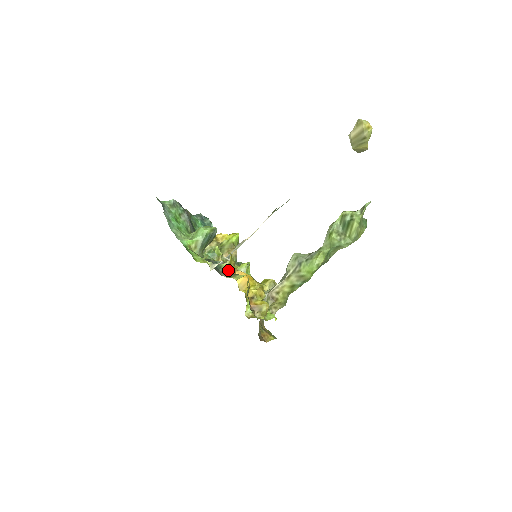
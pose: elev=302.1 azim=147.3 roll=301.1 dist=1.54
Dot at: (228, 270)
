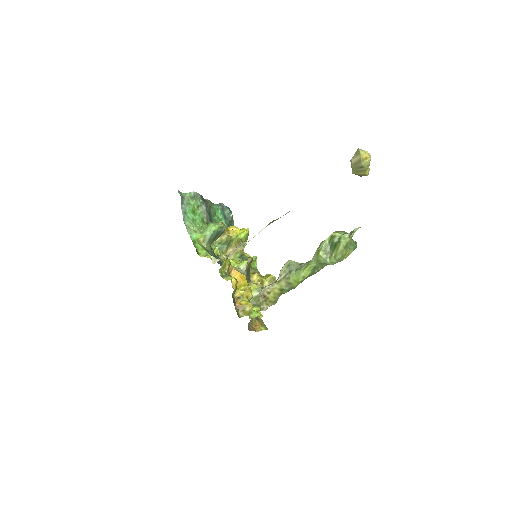
Dot at: (222, 270)
